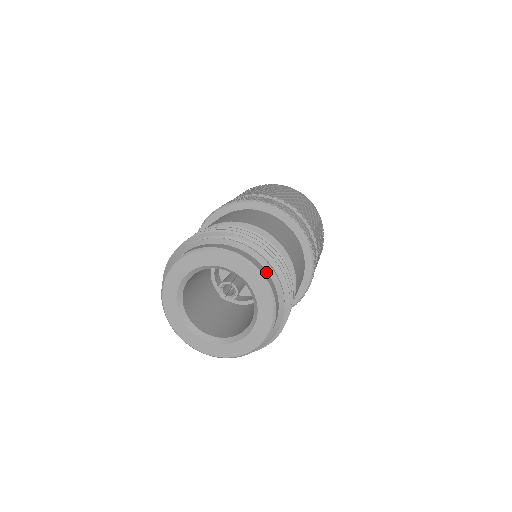
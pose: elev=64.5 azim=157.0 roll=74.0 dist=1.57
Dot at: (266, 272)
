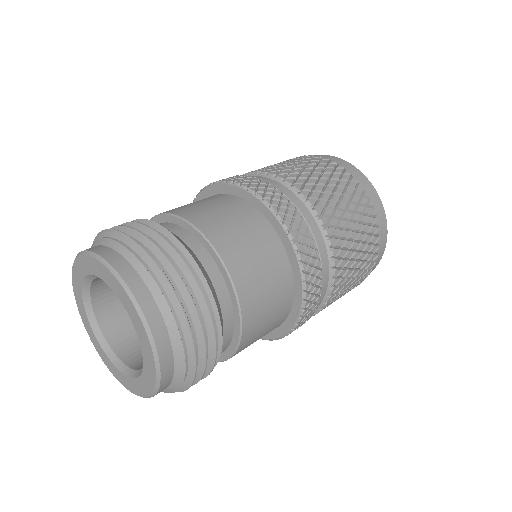
Dot at: (124, 262)
